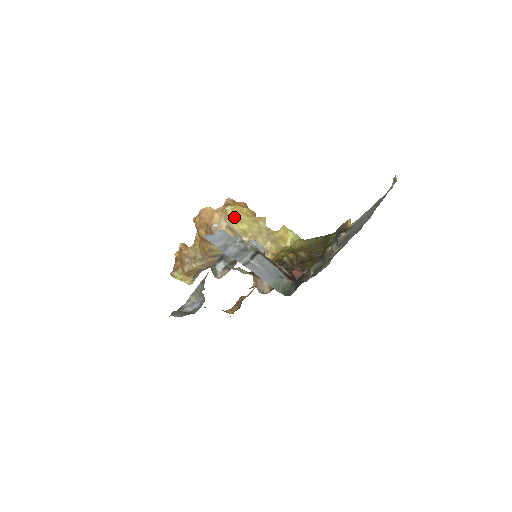
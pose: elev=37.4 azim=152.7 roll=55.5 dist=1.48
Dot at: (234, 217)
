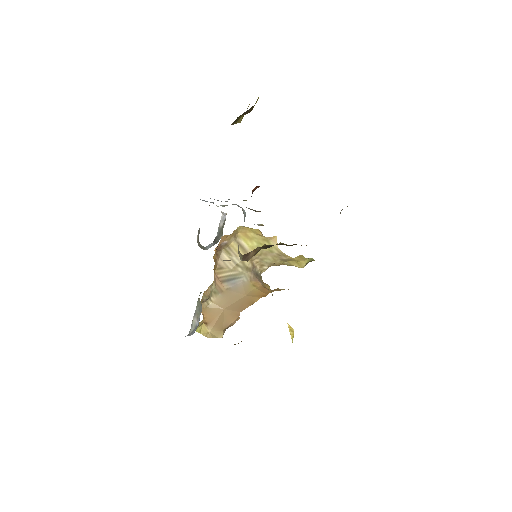
Dot at: (243, 233)
